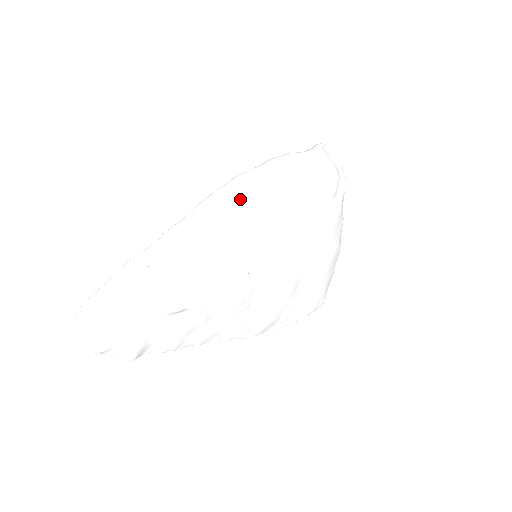
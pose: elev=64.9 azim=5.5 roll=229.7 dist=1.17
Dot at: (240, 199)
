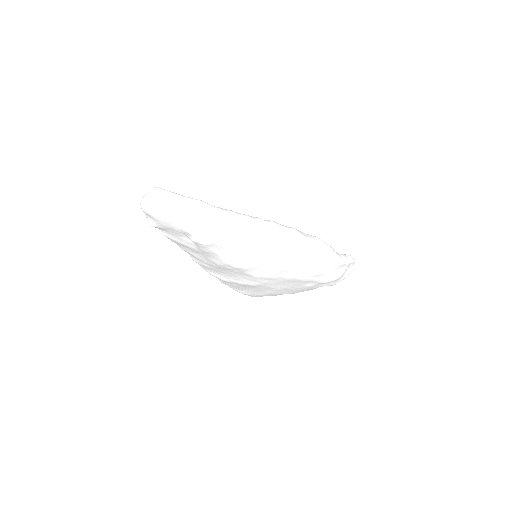
Dot at: (281, 242)
